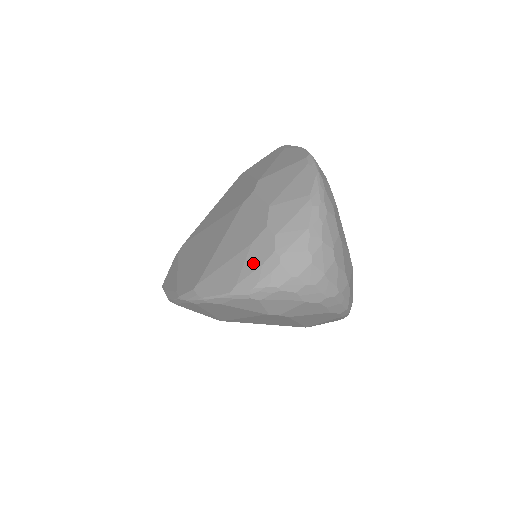
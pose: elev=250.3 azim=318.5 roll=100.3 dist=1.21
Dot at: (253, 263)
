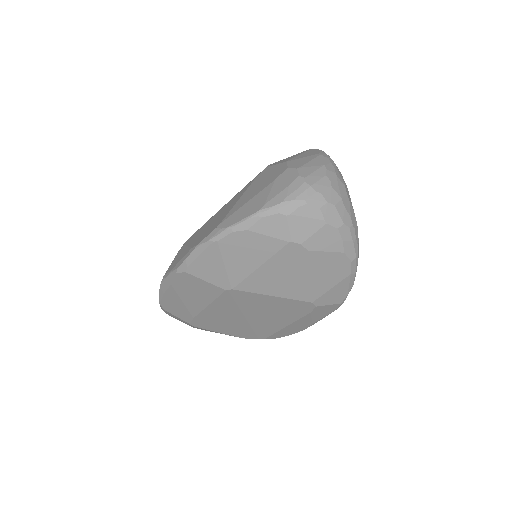
Dot at: (279, 188)
